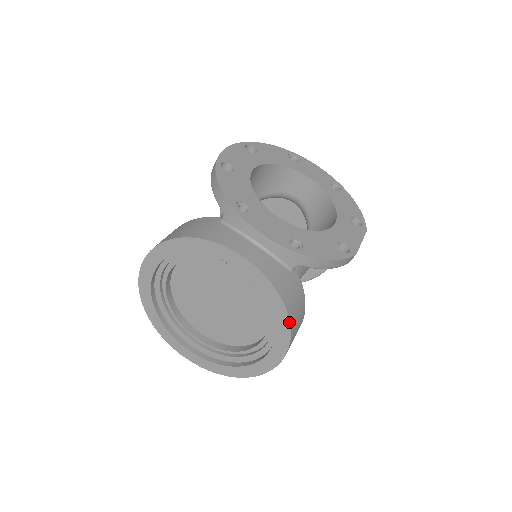
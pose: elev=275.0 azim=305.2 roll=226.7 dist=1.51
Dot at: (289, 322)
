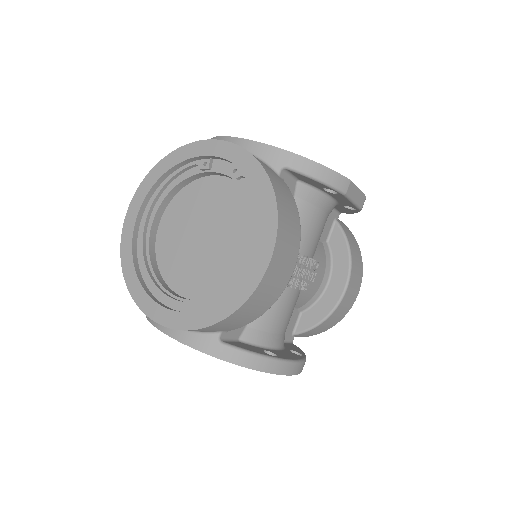
Dot at: (273, 192)
